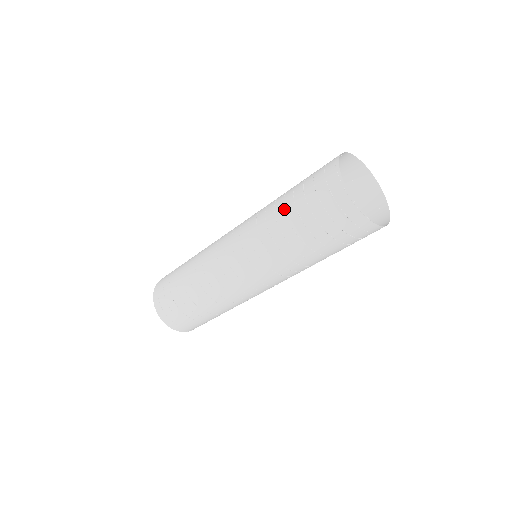
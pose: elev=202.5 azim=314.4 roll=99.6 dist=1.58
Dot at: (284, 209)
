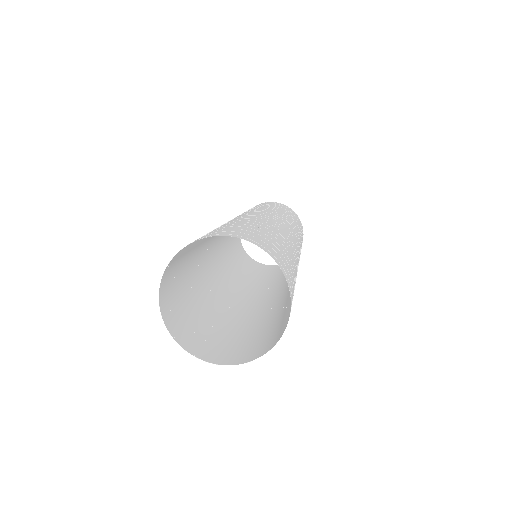
Dot at: (189, 274)
